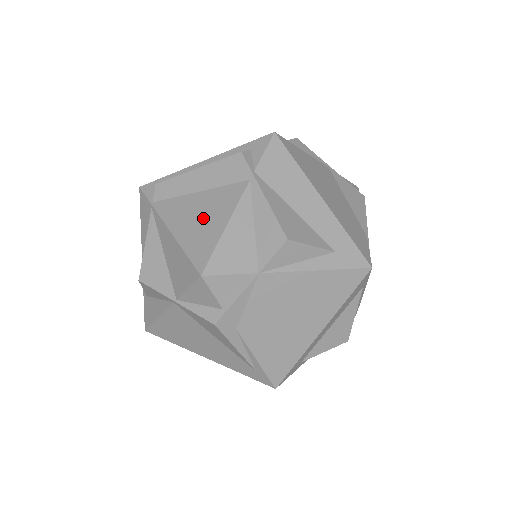
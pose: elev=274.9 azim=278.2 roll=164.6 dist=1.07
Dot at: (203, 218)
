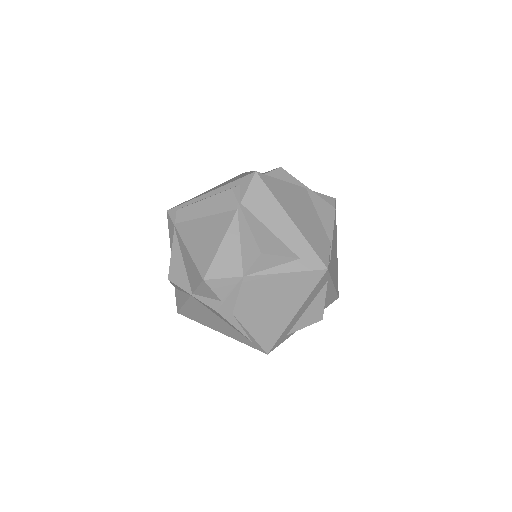
Dot at: (206, 237)
